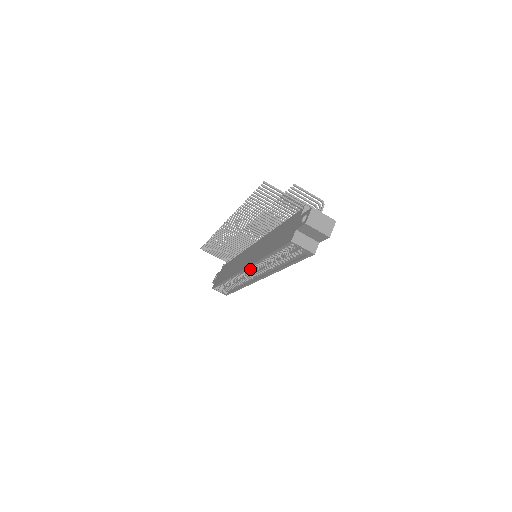
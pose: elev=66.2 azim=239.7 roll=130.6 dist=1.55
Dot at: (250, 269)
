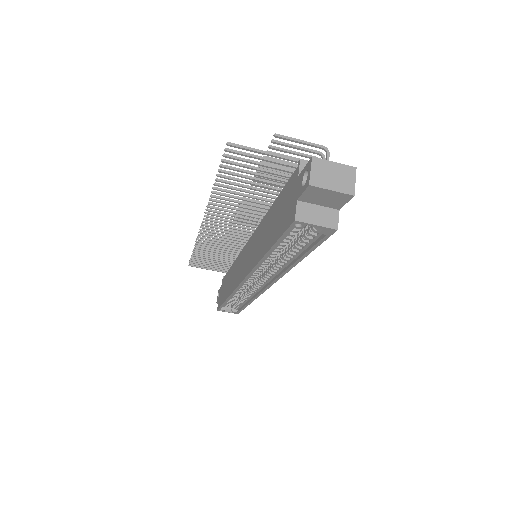
Dot at: (252, 276)
